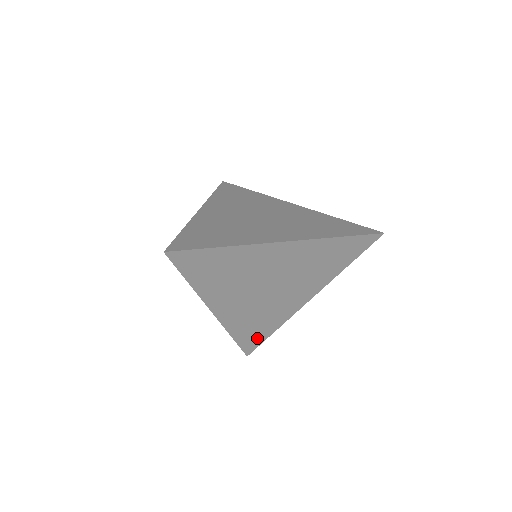
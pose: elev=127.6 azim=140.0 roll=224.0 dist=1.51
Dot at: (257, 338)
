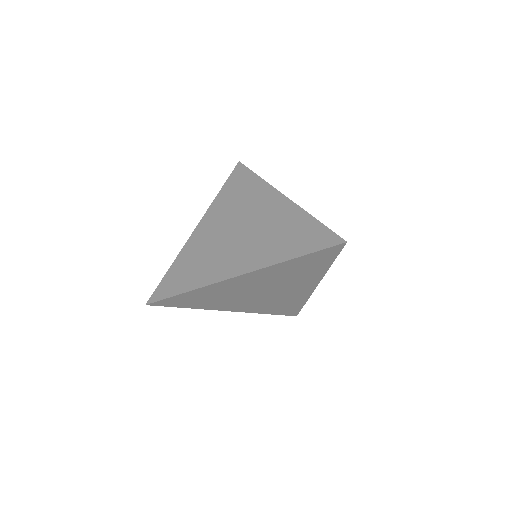
Dot at: (292, 309)
